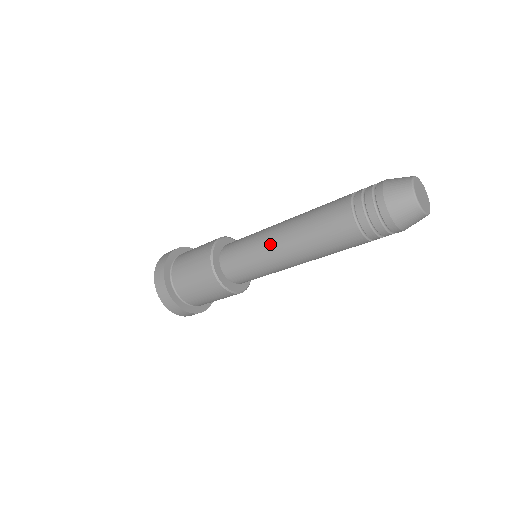
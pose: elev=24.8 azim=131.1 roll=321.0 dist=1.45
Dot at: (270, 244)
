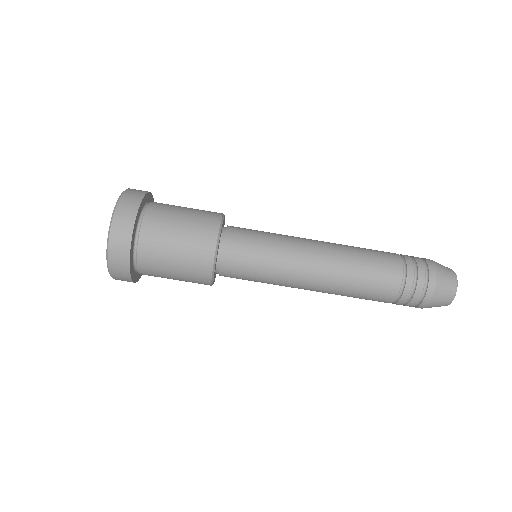
Dot at: (302, 249)
